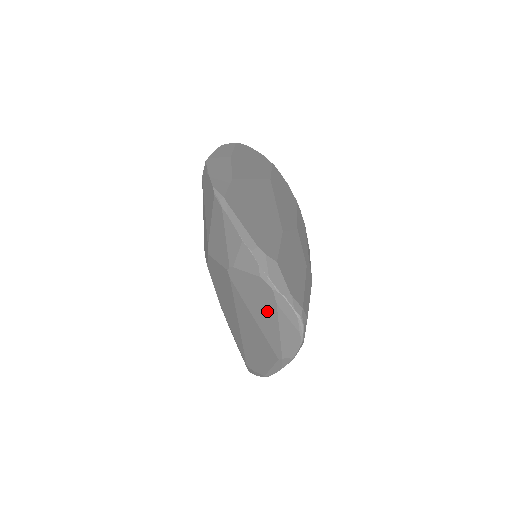
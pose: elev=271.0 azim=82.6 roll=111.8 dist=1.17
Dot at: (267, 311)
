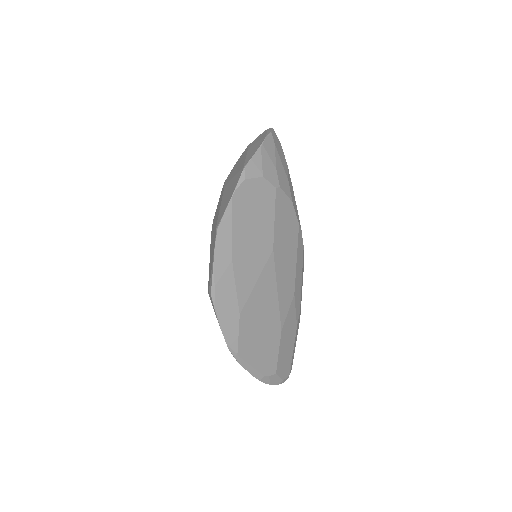
Dot at: occluded
